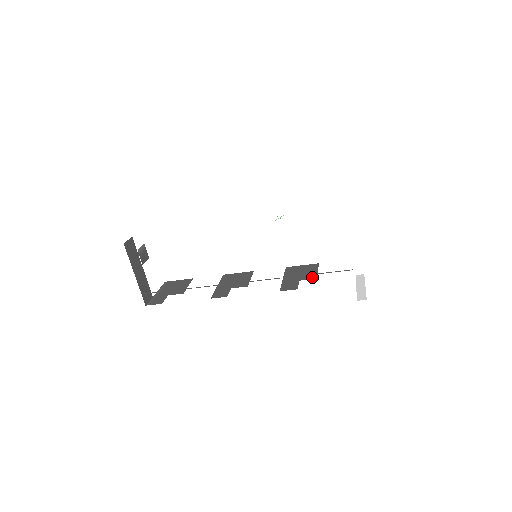
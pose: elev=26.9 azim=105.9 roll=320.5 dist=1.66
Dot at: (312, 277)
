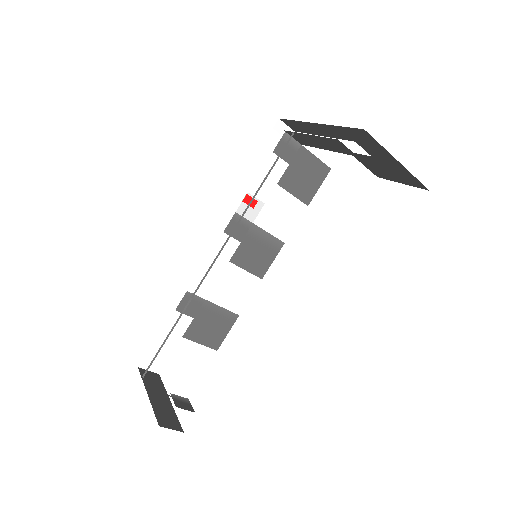
Dot at: occluded
